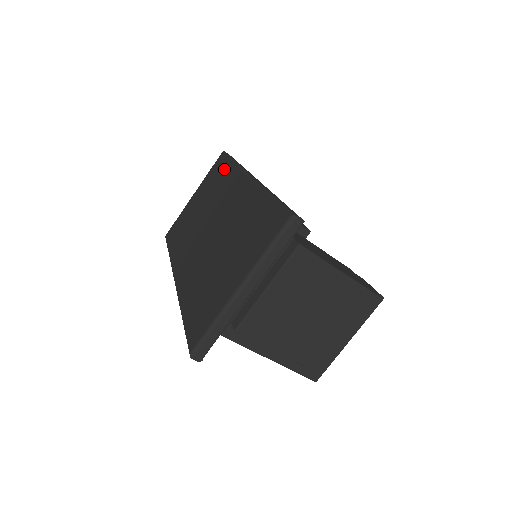
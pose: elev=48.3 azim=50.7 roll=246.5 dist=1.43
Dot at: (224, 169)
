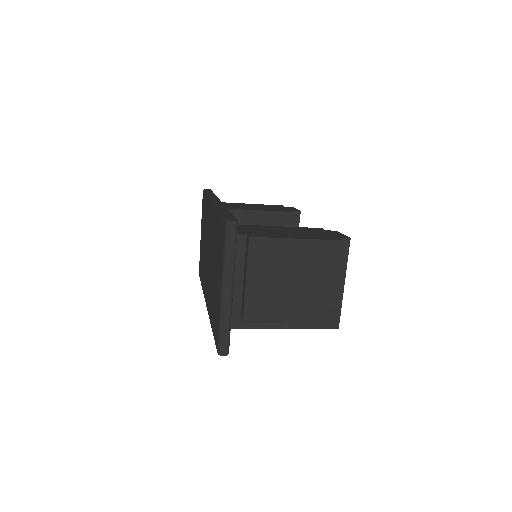
Dot at: (205, 204)
